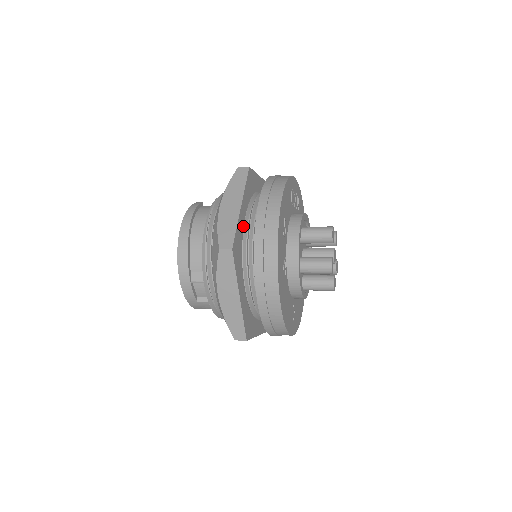
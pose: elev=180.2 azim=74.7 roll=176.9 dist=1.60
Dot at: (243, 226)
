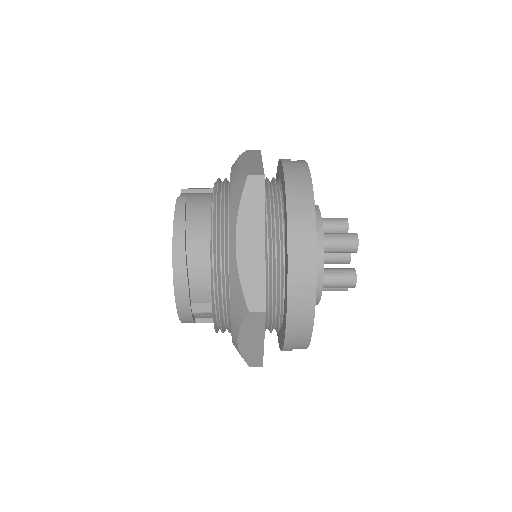
Dot at: occluded
